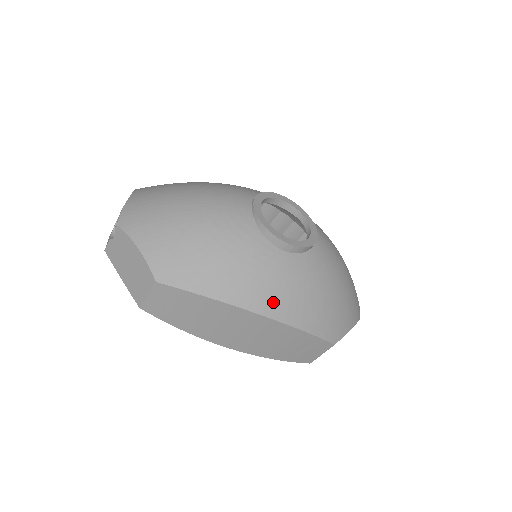
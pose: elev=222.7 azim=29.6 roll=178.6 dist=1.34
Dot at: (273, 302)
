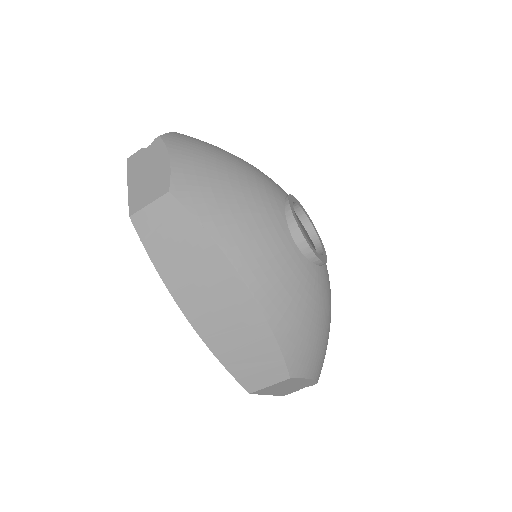
Dot at: (264, 282)
